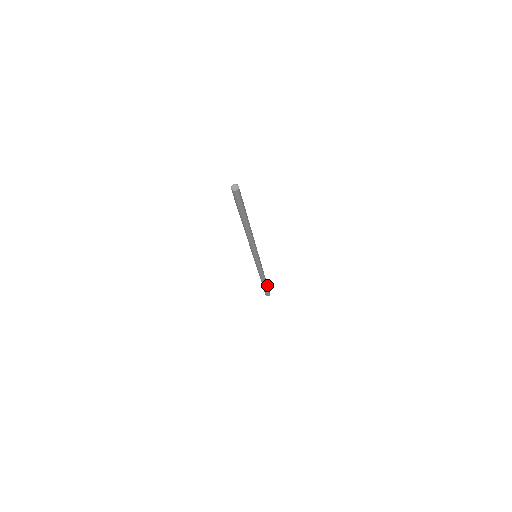
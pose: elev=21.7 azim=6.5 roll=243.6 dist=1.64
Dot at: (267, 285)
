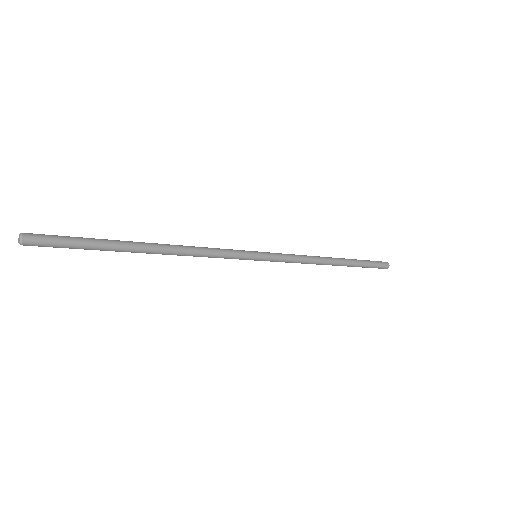
Dot at: (358, 261)
